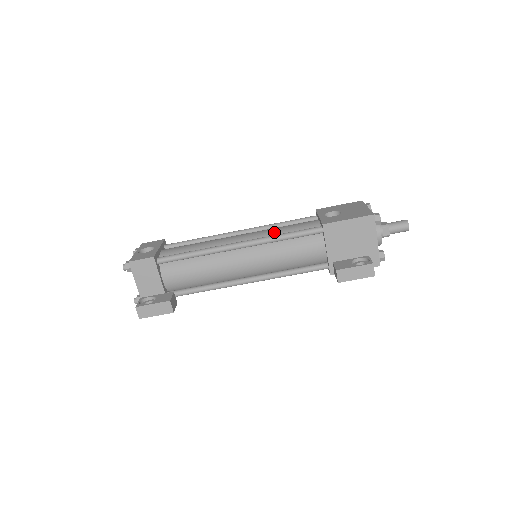
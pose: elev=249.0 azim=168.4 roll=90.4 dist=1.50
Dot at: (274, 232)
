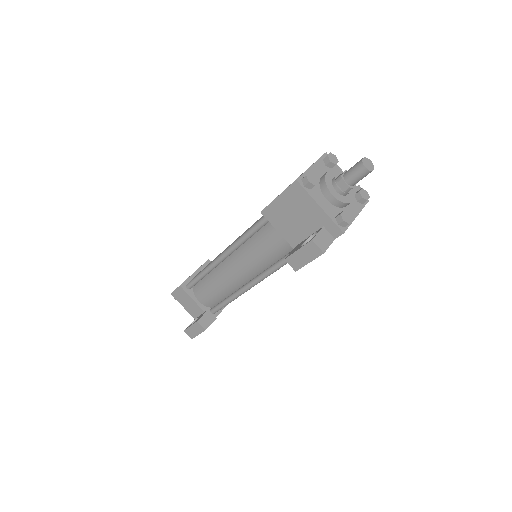
Dot at: occluded
